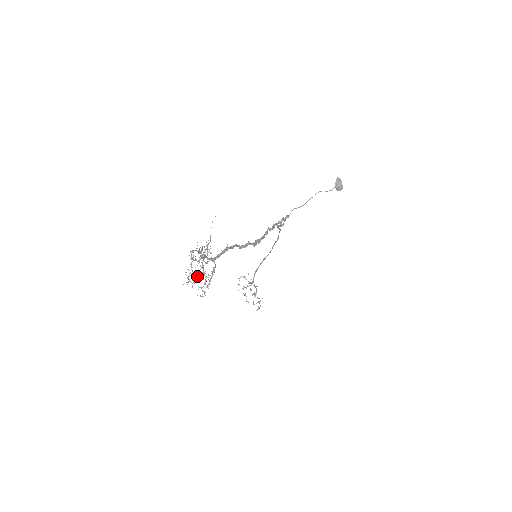
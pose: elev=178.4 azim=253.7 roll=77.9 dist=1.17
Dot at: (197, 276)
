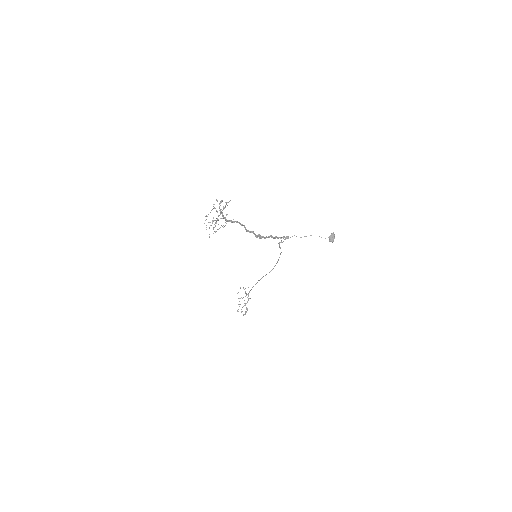
Dot at: (212, 221)
